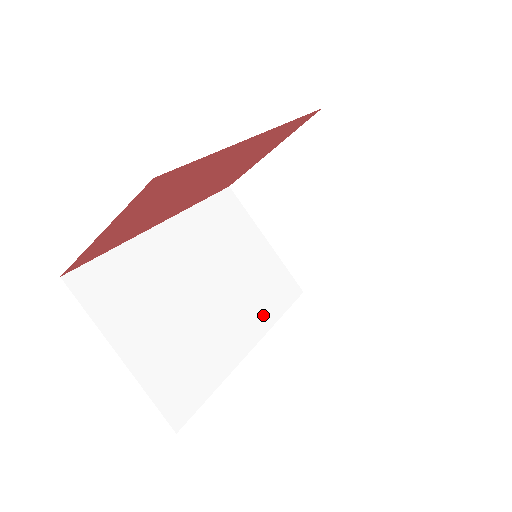
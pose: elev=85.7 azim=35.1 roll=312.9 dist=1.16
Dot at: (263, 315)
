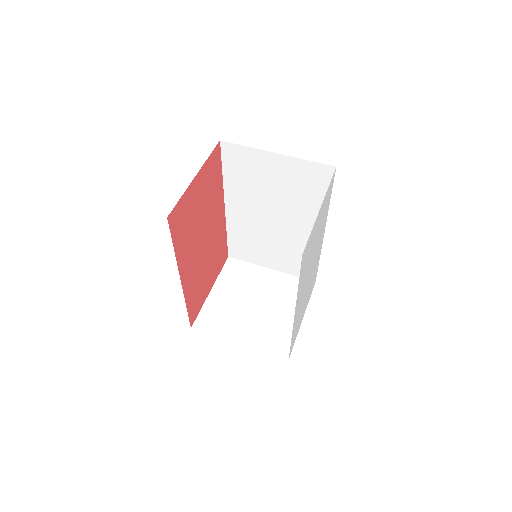
Dot at: occluded
